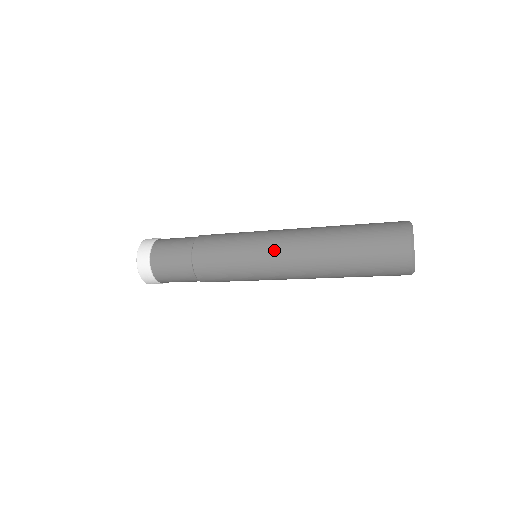
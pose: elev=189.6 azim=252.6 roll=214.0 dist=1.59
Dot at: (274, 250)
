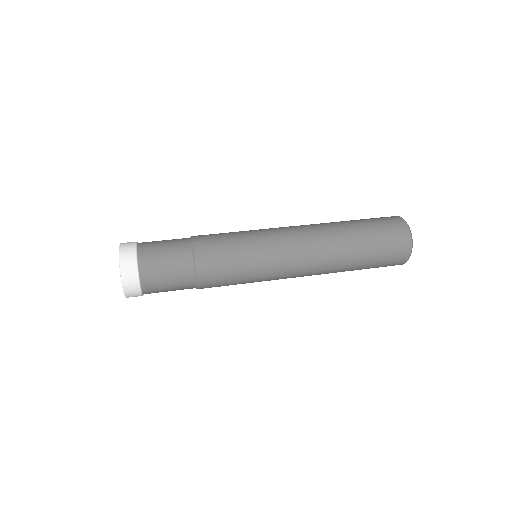
Dot at: occluded
